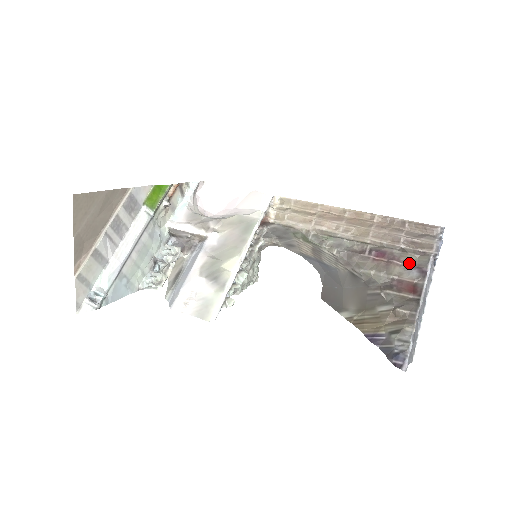
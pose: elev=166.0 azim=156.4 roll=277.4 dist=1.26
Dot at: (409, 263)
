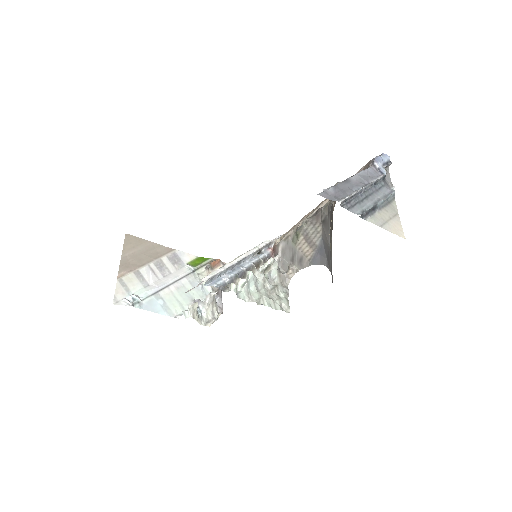
Dot at: occluded
